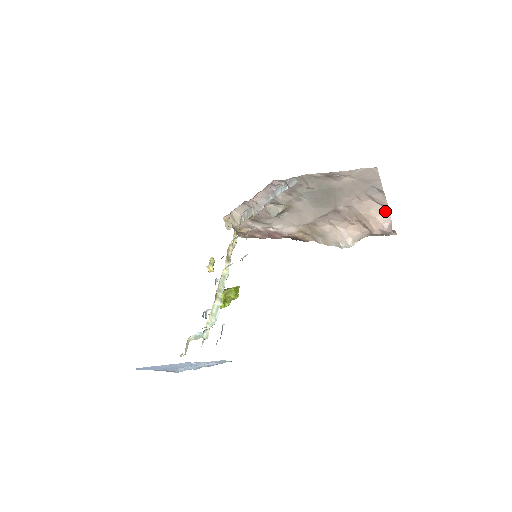
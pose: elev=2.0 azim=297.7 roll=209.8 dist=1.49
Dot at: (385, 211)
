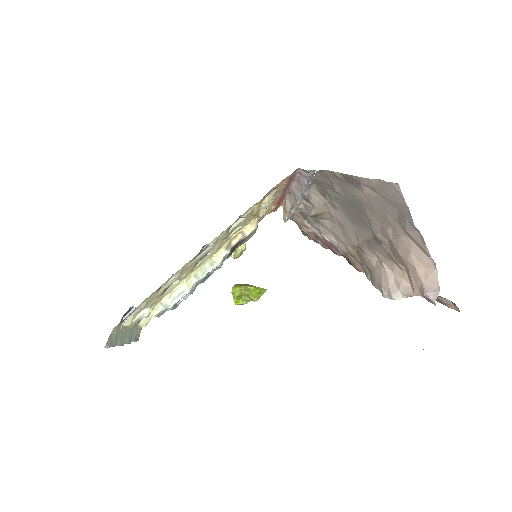
Dot at: (430, 264)
